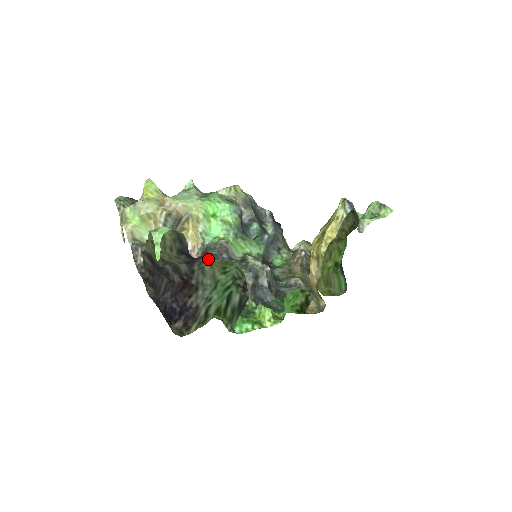
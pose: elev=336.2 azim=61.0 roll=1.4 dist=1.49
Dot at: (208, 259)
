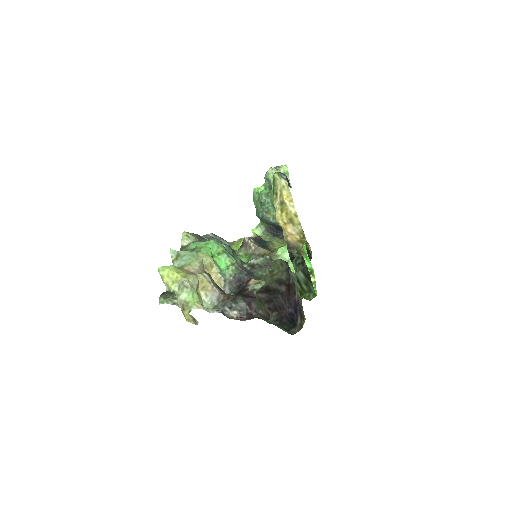
Dot at: occluded
